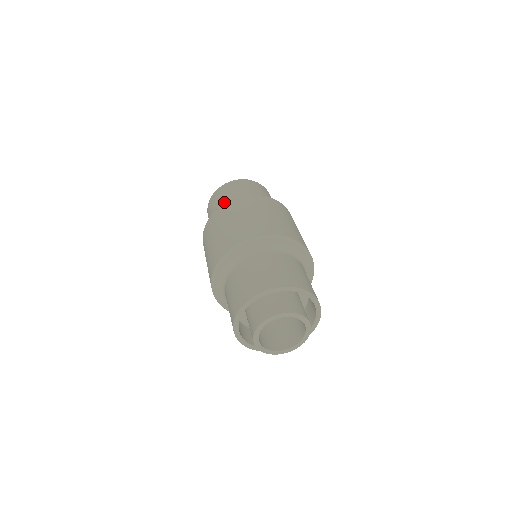
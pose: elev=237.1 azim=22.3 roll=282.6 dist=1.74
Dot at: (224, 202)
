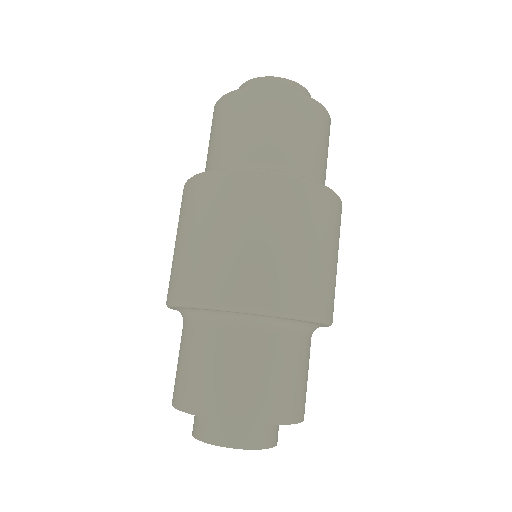
Dot at: (231, 142)
